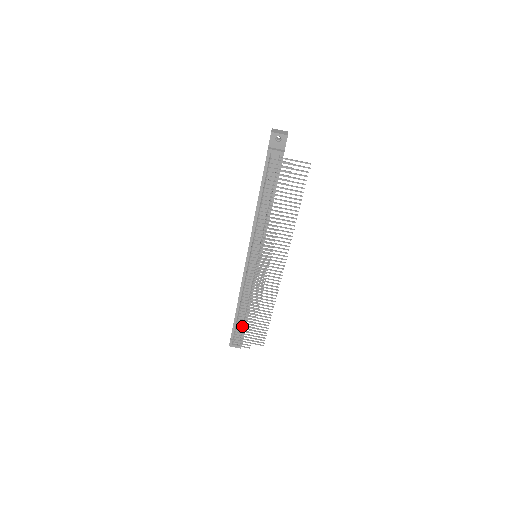
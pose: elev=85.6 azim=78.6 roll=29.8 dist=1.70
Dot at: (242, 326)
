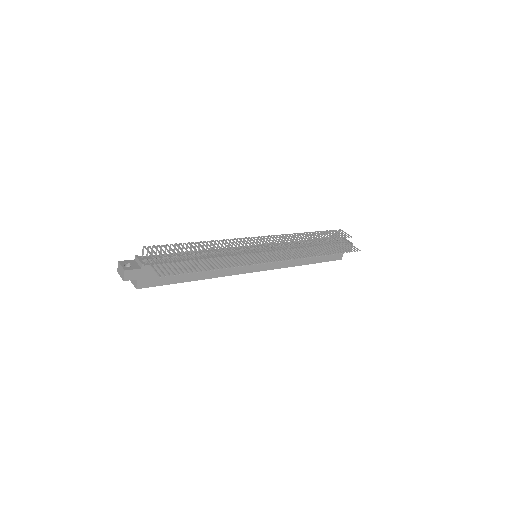
Dot at: occluded
